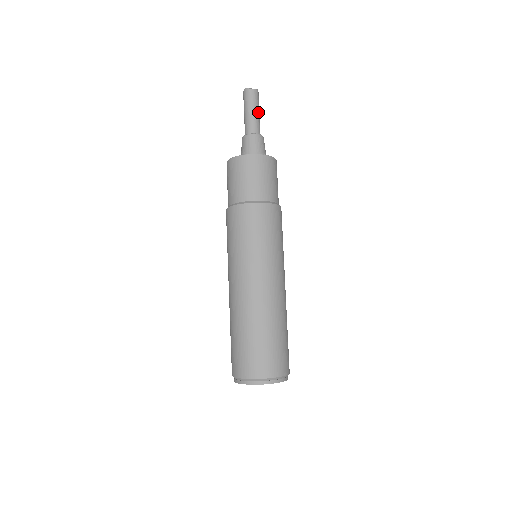
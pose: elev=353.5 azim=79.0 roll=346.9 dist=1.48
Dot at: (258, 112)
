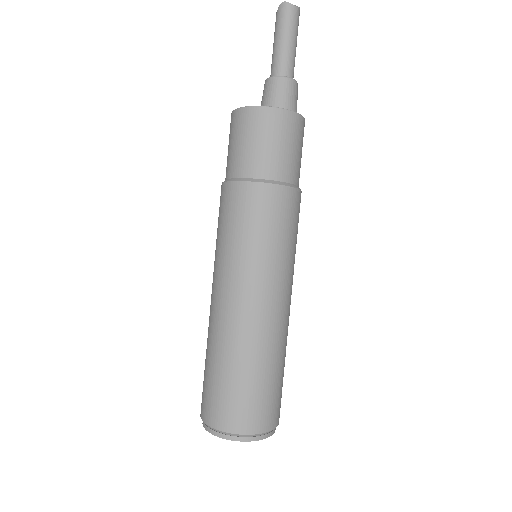
Dot at: (296, 45)
